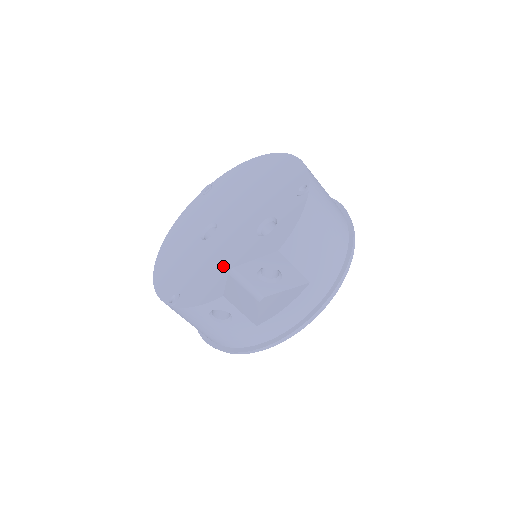
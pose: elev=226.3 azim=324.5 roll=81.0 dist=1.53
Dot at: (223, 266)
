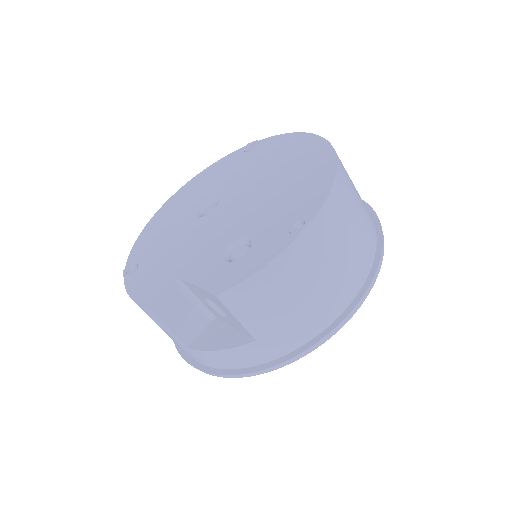
Dot at: (177, 268)
